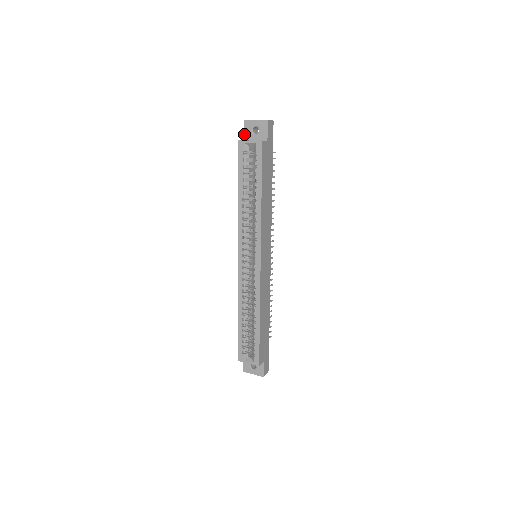
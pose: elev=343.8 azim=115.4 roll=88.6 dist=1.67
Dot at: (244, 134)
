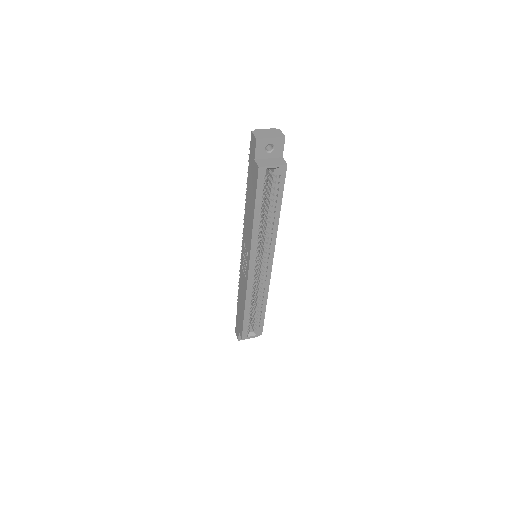
Dot at: (255, 153)
